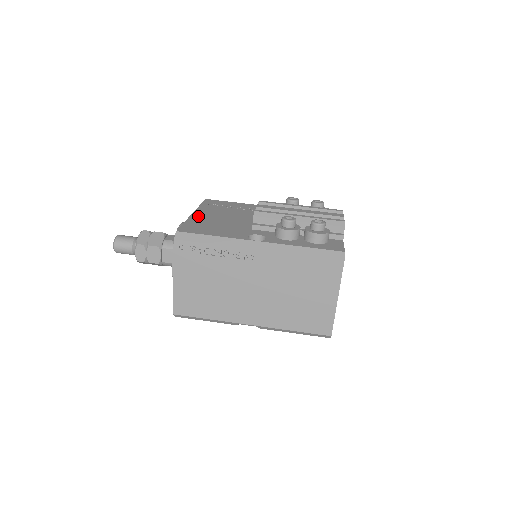
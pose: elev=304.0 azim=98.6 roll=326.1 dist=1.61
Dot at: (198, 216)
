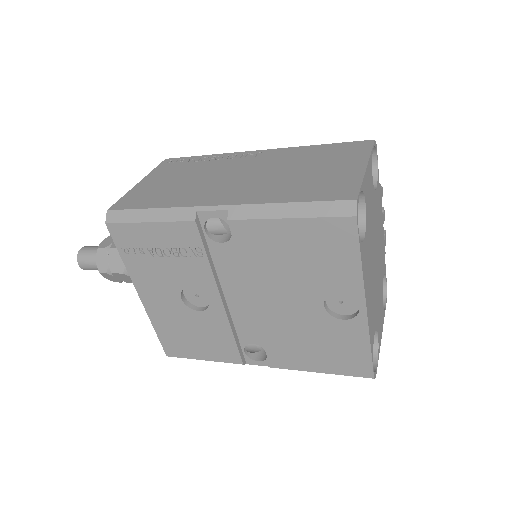
Dot at: occluded
